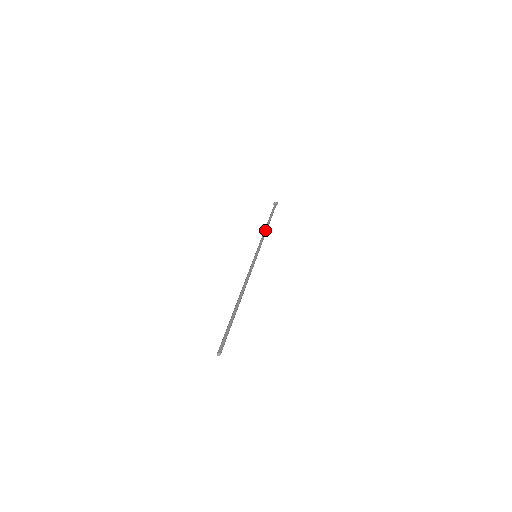
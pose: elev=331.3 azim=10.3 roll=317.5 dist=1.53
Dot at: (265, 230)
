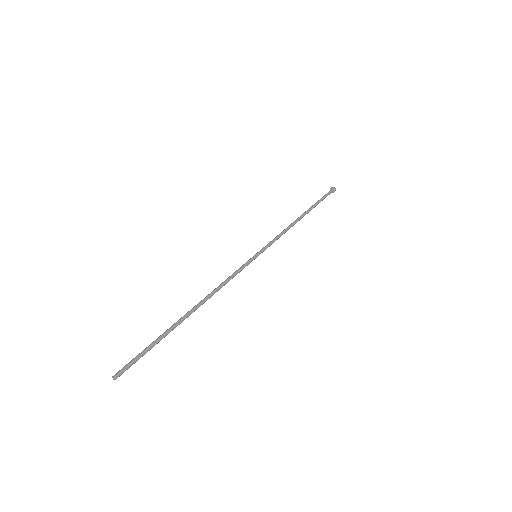
Dot at: (293, 224)
